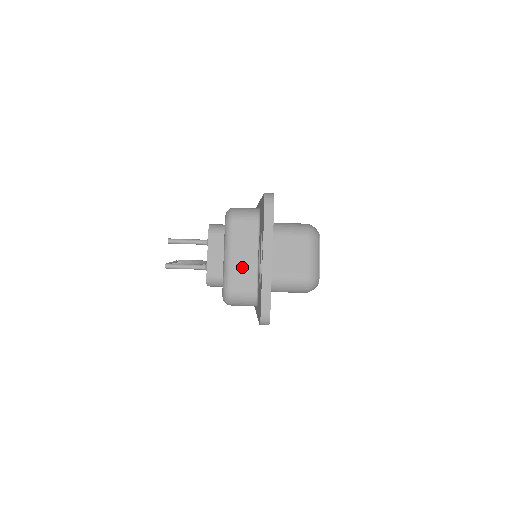
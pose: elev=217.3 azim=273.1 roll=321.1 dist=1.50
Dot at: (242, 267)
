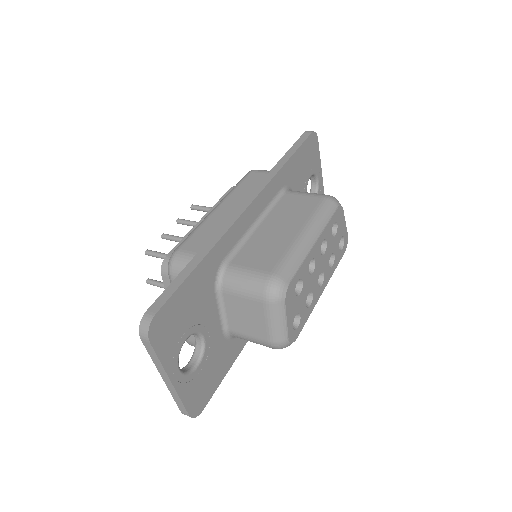
Dot at: occluded
